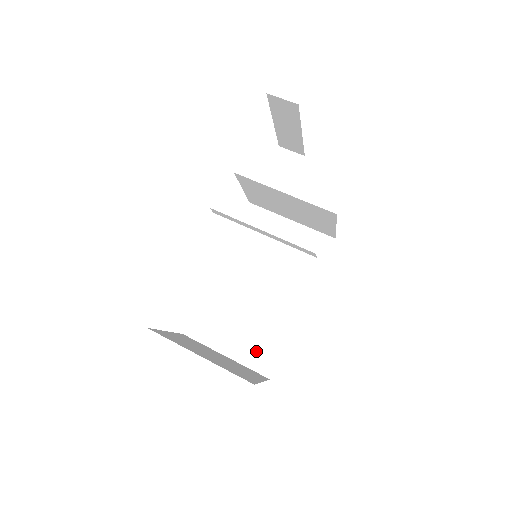
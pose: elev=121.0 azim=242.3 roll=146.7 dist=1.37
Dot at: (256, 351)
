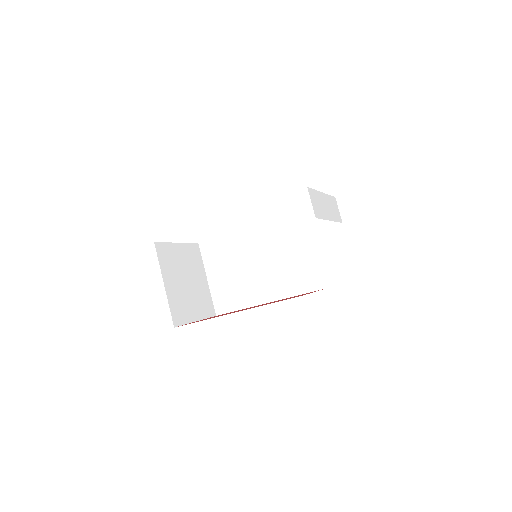
Dot at: (223, 295)
